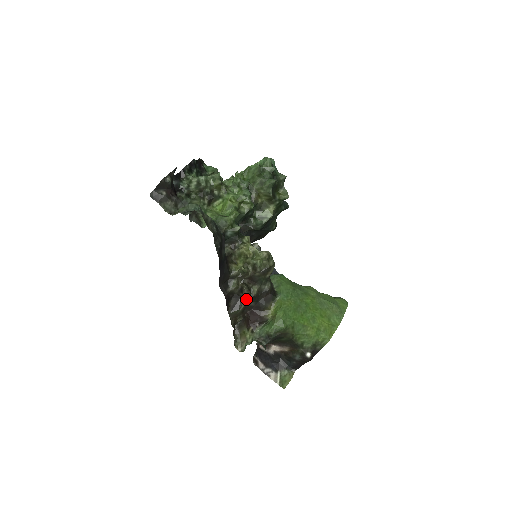
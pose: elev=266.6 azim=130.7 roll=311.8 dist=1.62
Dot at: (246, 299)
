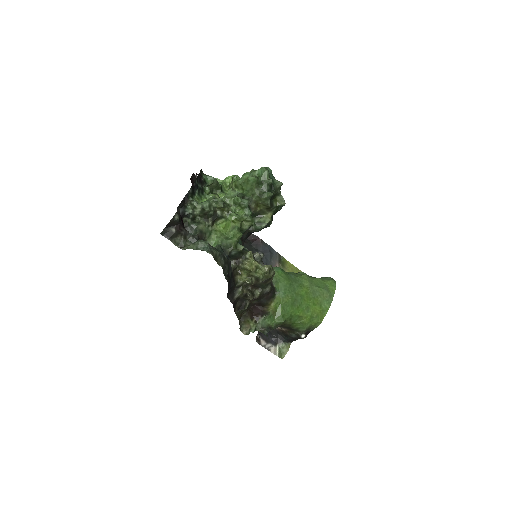
Dot at: (250, 300)
